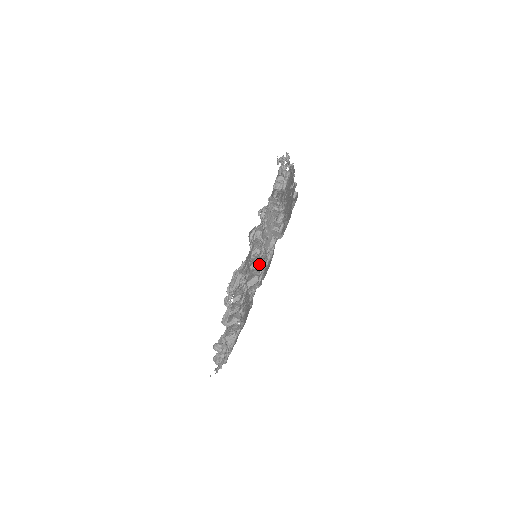
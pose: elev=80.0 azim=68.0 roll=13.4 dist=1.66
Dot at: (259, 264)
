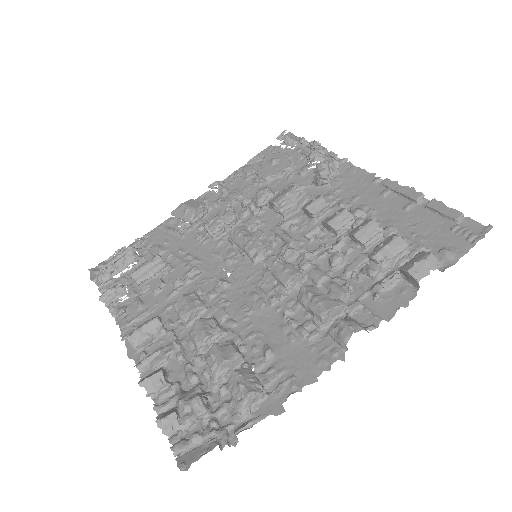
Dot at: (303, 278)
